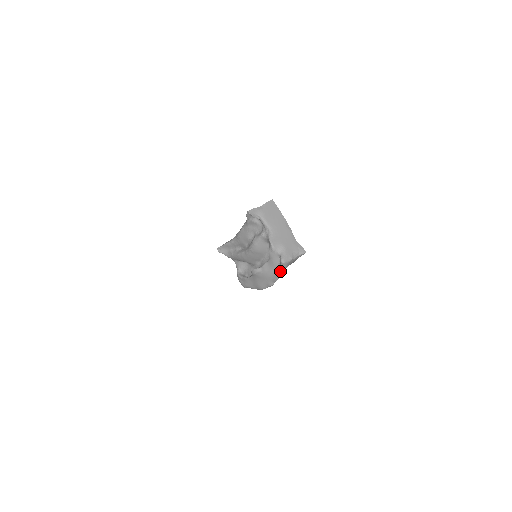
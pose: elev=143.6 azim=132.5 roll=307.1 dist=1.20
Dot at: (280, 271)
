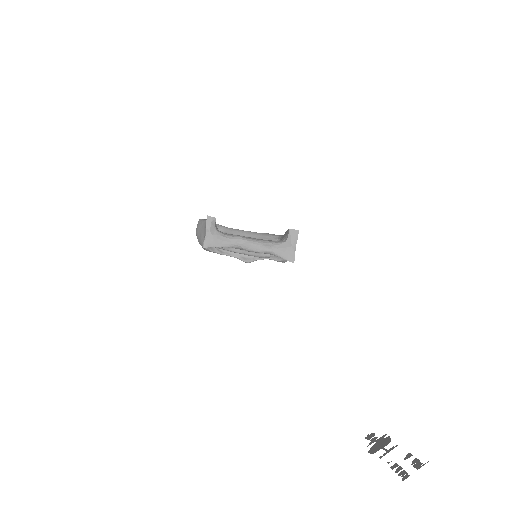
Dot at: occluded
